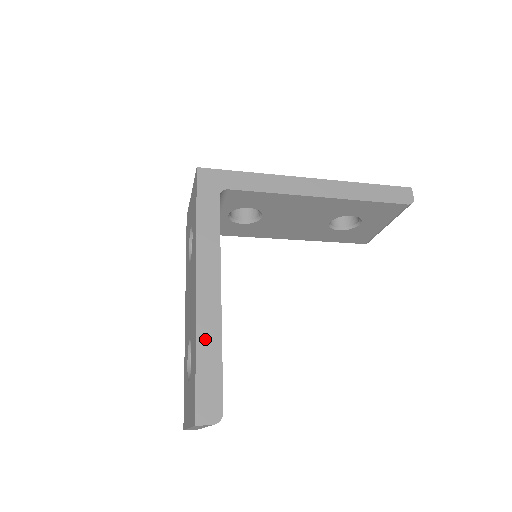
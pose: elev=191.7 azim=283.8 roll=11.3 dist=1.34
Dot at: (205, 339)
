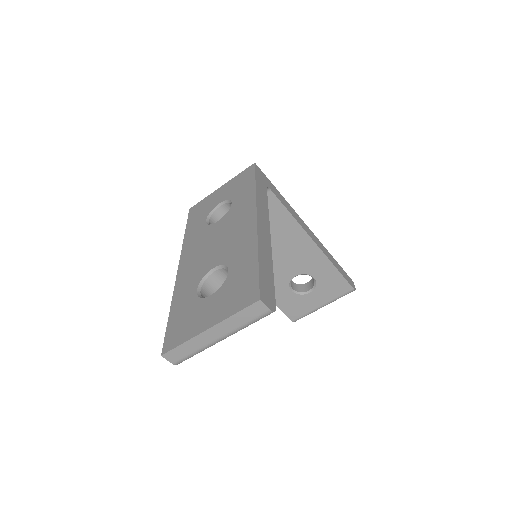
Dot at: (263, 253)
